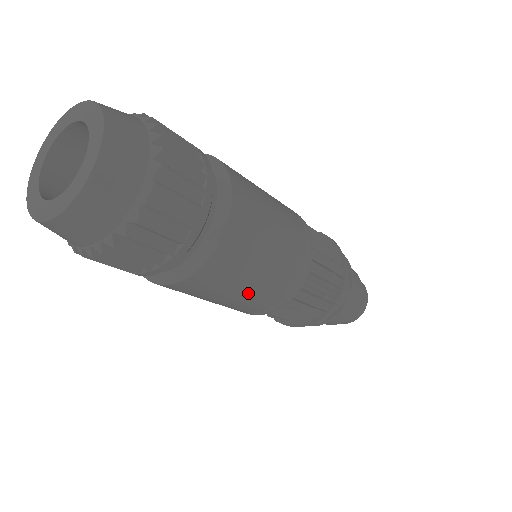
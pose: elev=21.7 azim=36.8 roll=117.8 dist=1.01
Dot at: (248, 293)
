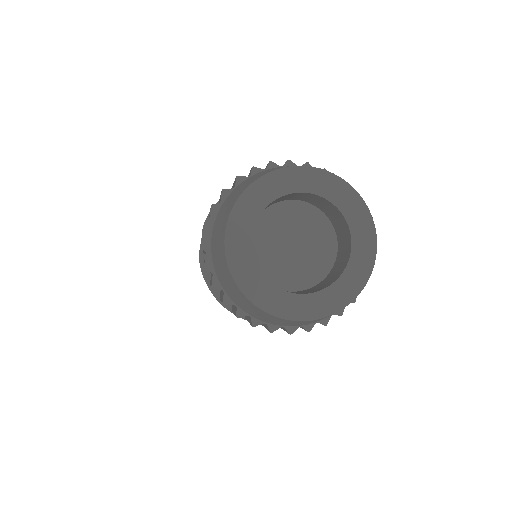
Dot at: occluded
